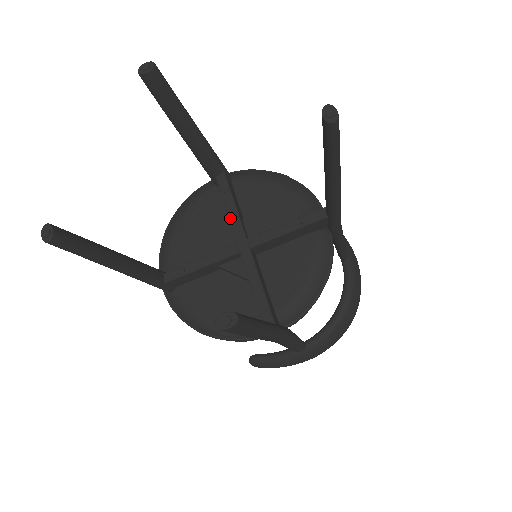
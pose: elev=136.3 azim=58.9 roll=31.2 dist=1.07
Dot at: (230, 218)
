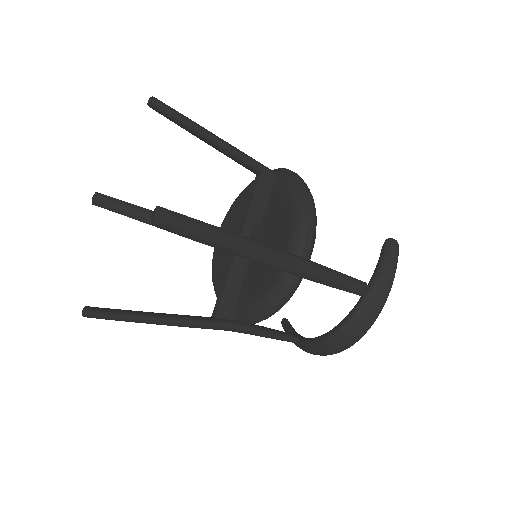
Dot at: (243, 218)
